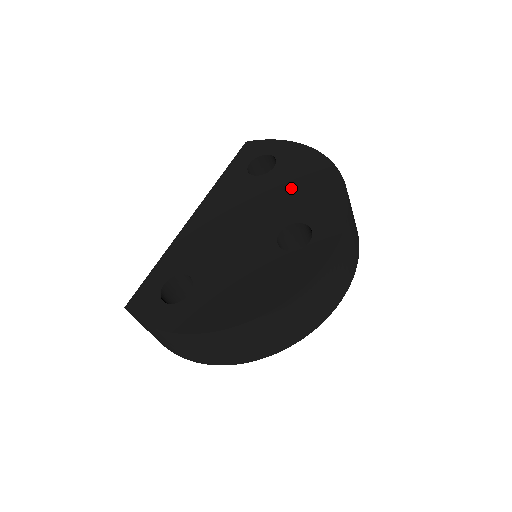
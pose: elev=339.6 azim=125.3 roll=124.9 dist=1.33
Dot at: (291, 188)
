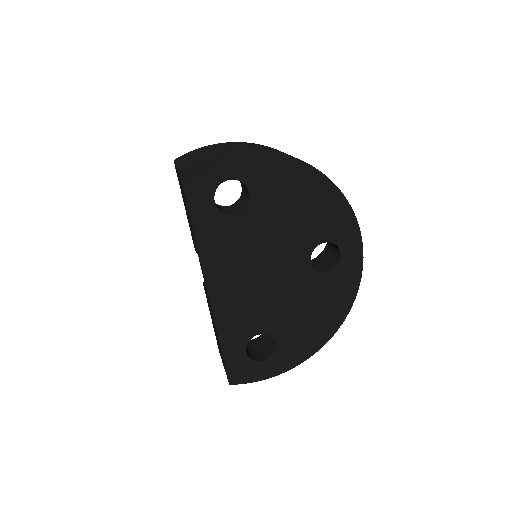
Dot at: (289, 213)
